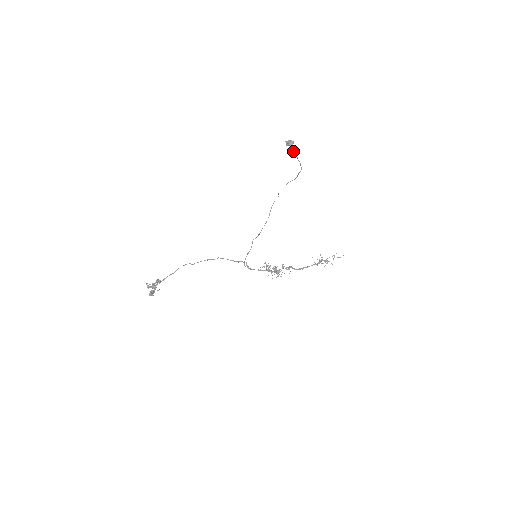
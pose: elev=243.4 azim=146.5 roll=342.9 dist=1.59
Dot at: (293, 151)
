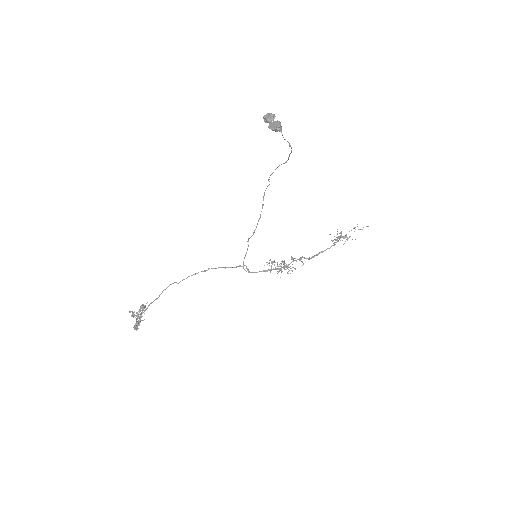
Dot at: (275, 130)
